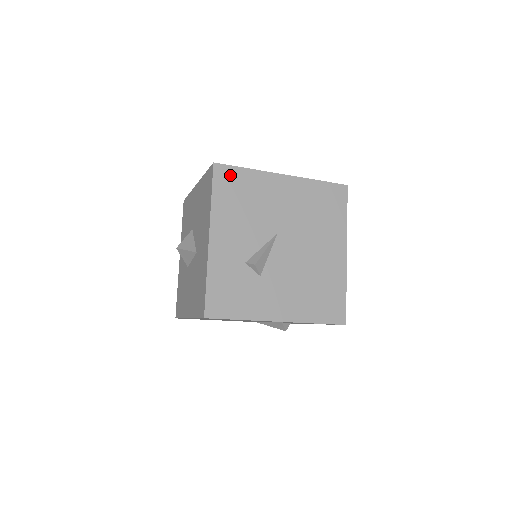
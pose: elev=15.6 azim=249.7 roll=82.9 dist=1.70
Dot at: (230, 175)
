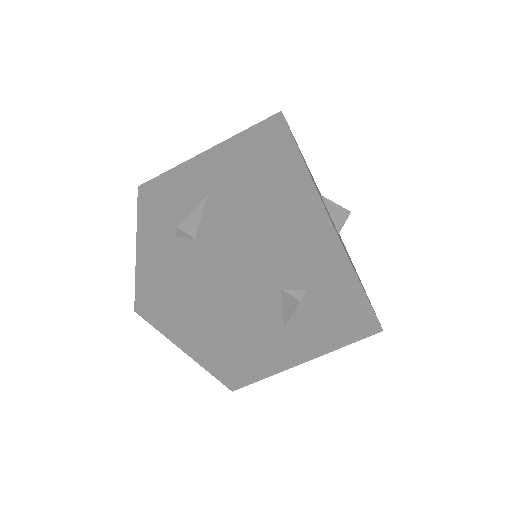
Dot at: (154, 185)
